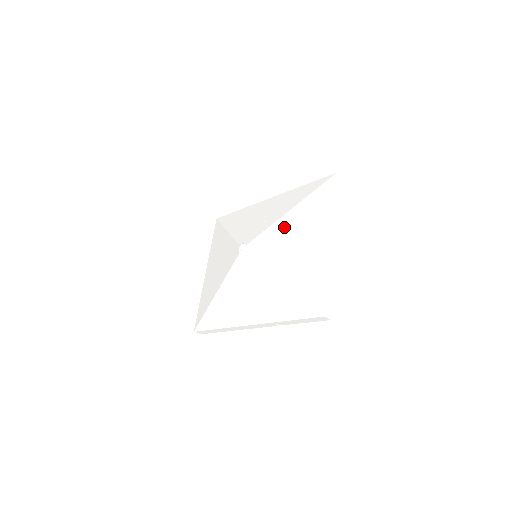
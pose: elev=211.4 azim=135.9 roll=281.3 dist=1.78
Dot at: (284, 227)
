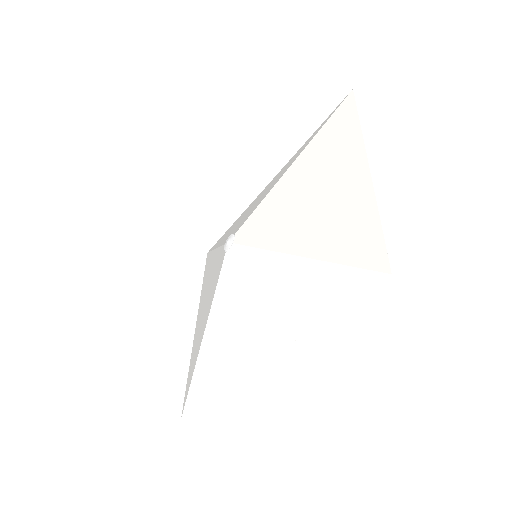
Dot at: (287, 186)
